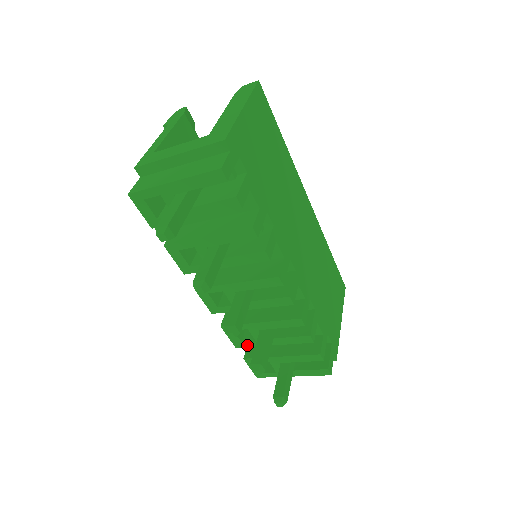
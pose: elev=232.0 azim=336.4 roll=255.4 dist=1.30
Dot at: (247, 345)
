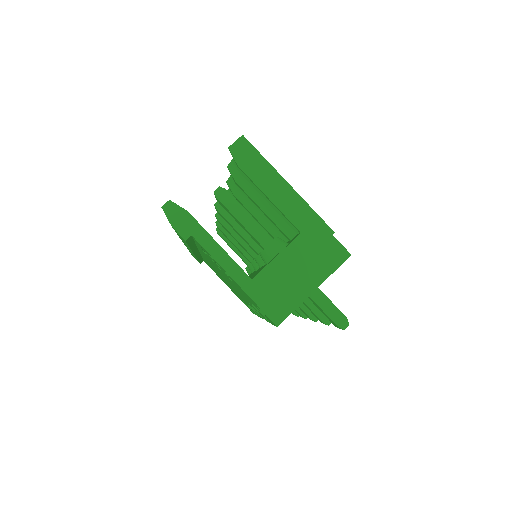
Dot at: occluded
